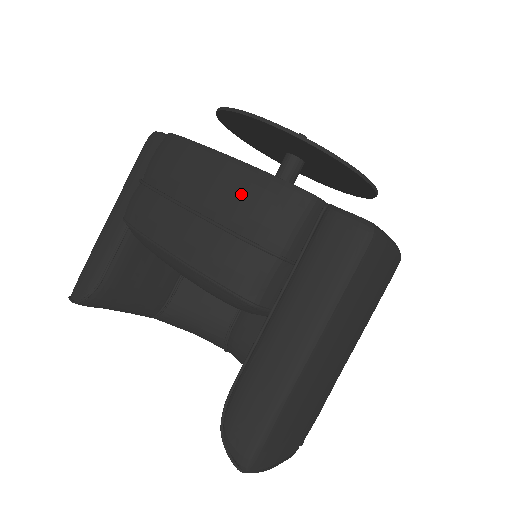
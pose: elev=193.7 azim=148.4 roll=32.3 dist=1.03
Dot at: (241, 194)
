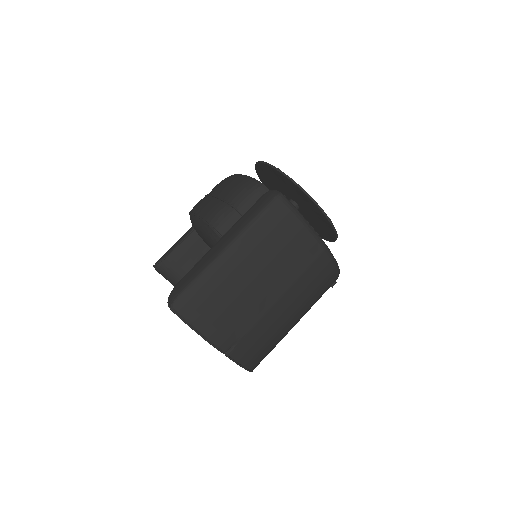
Dot at: (233, 184)
